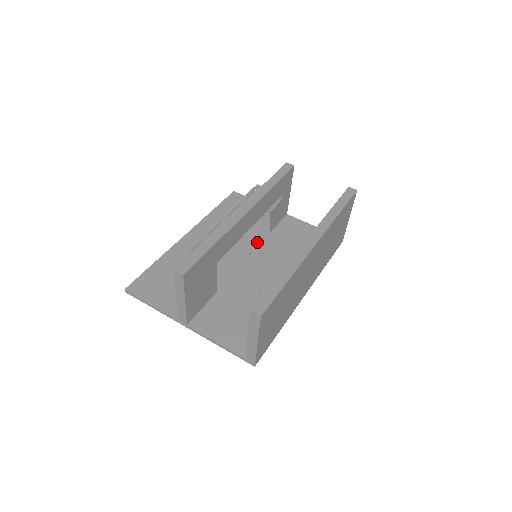
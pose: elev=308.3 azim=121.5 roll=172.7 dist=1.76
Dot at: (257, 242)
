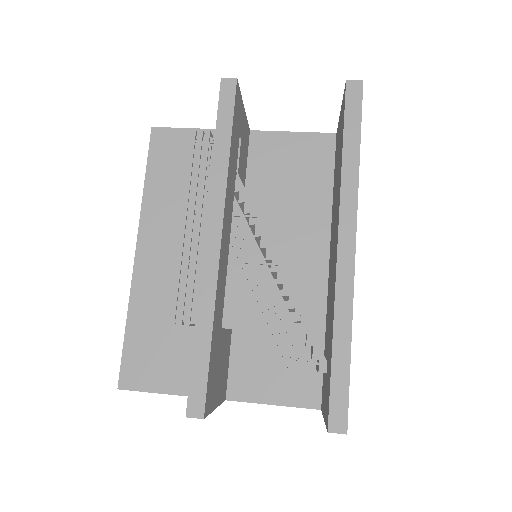
Dot at: (237, 211)
